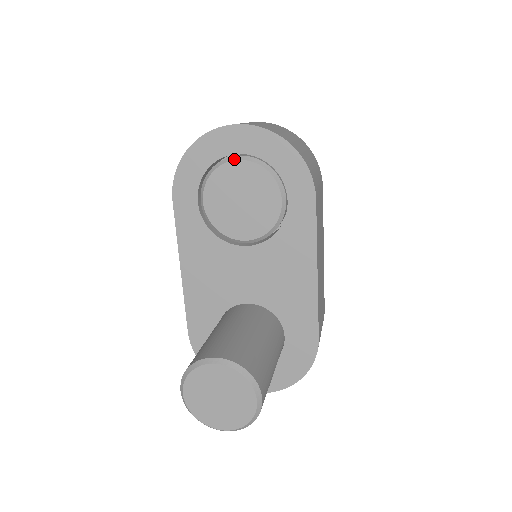
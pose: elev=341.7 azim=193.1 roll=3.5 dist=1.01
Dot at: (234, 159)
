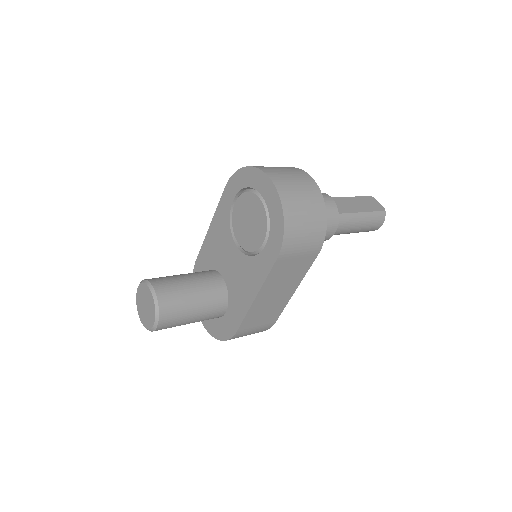
Dot at: (258, 195)
